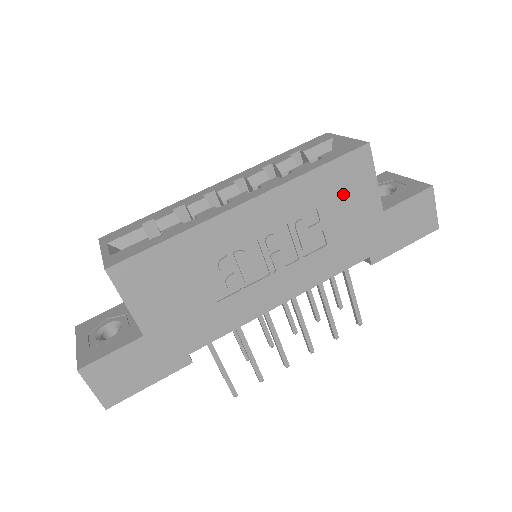
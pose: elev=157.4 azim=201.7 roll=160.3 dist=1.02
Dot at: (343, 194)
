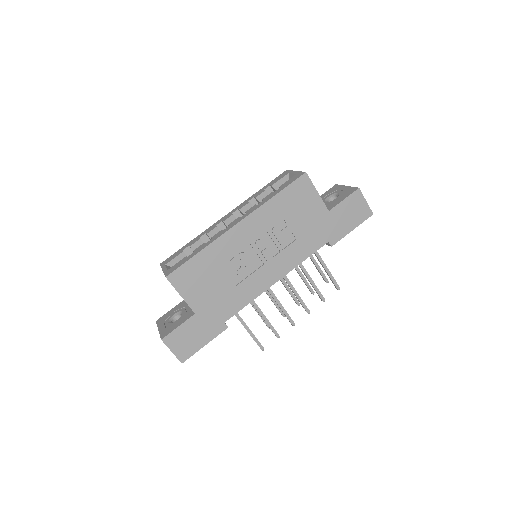
Dot at: (298, 206)
